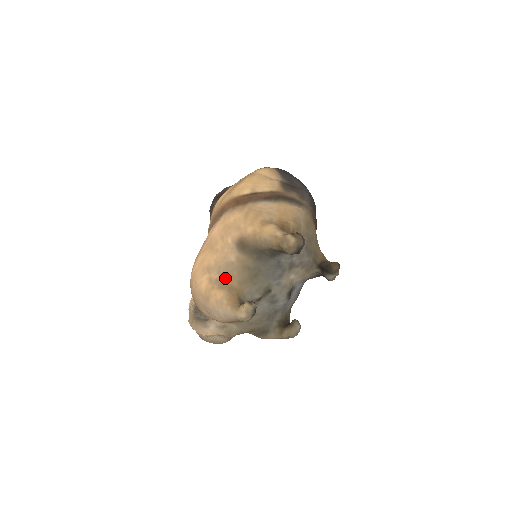
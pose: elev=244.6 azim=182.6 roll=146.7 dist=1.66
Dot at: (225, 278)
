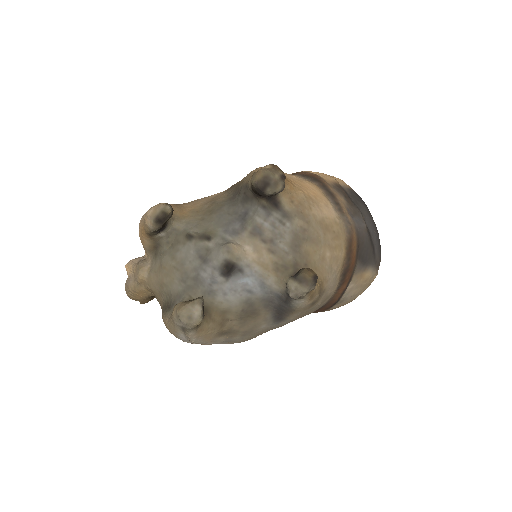
Dot at: (188, 203)
